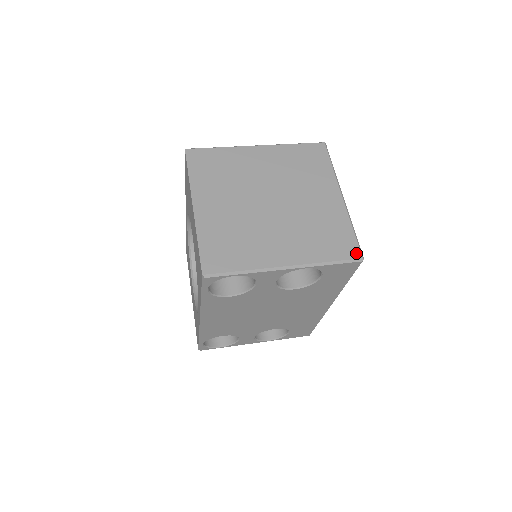
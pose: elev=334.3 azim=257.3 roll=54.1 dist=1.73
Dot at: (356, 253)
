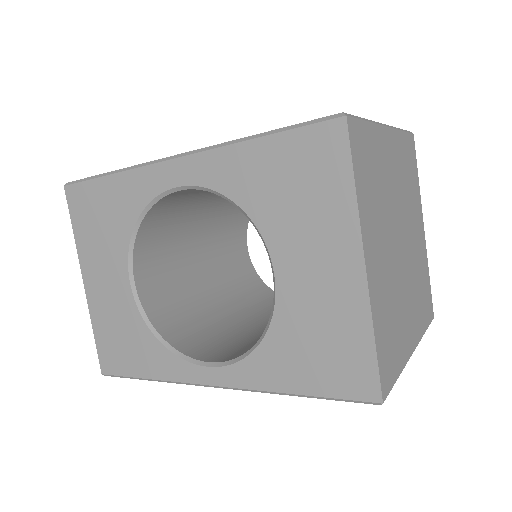
Dot at: (432, 312)
